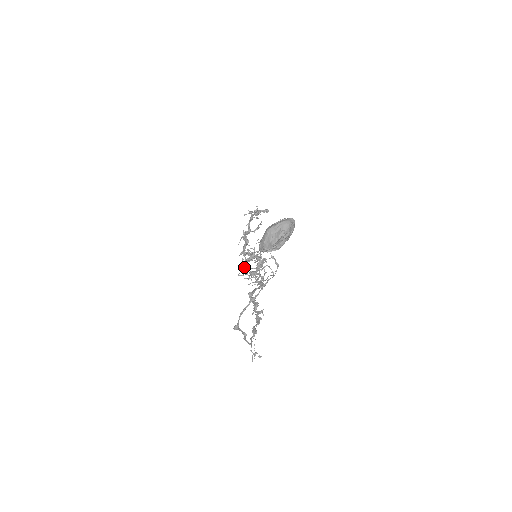
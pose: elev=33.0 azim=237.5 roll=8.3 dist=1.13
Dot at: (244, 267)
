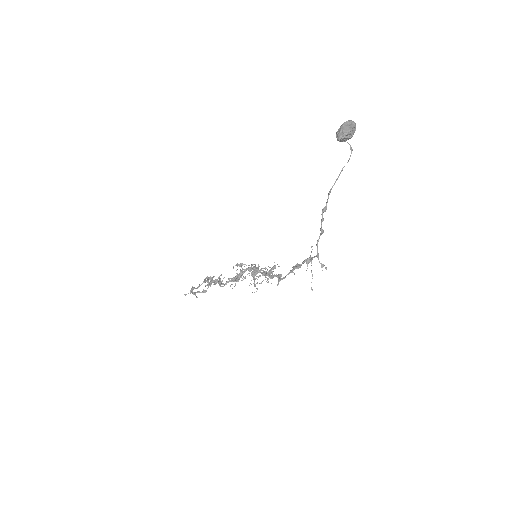
Dot at: occluded
